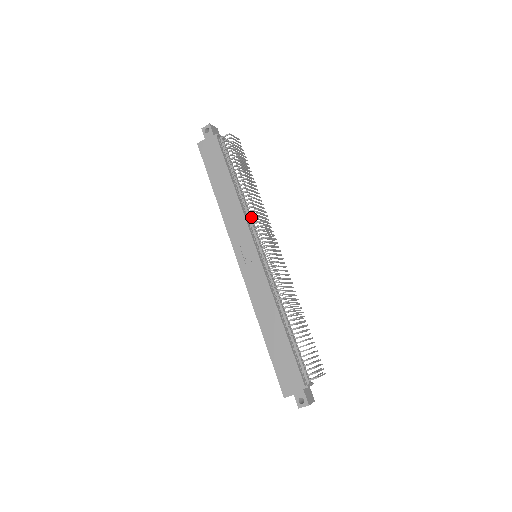
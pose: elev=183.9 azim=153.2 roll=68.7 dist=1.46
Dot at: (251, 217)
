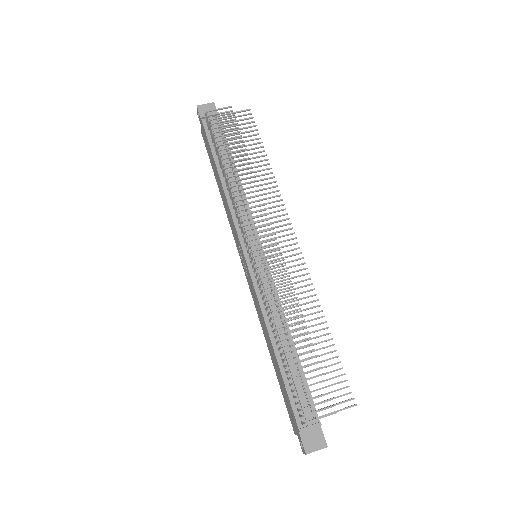
Dot at: (248, 206)
